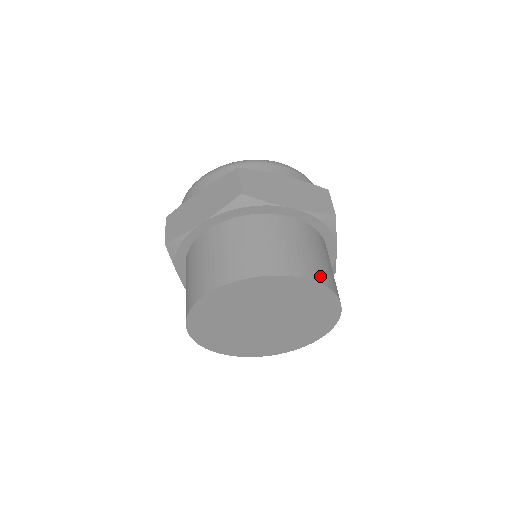
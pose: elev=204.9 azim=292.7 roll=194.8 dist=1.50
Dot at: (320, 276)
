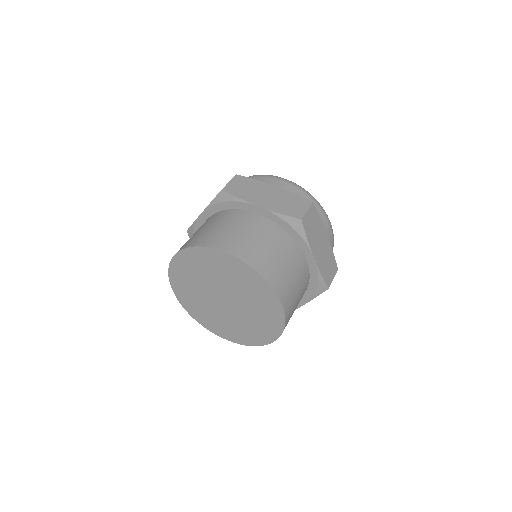
Dot at: (288, 313)
